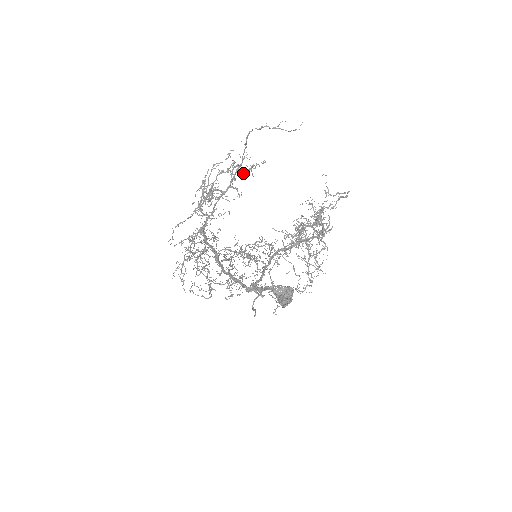
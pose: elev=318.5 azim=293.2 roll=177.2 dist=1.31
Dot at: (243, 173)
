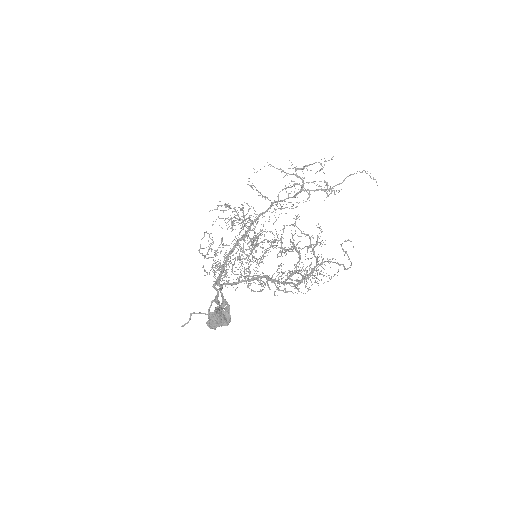
Dot at: (324, 187)
